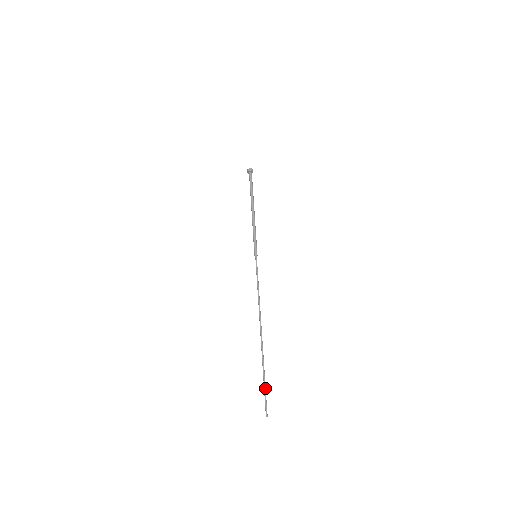
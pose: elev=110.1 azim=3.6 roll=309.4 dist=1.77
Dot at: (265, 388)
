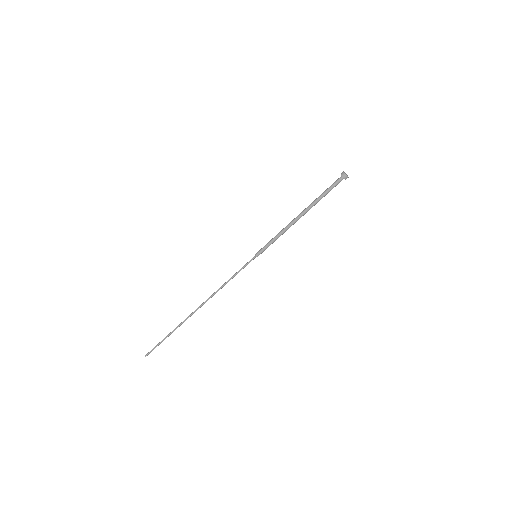
Dot at: (161, 342)
